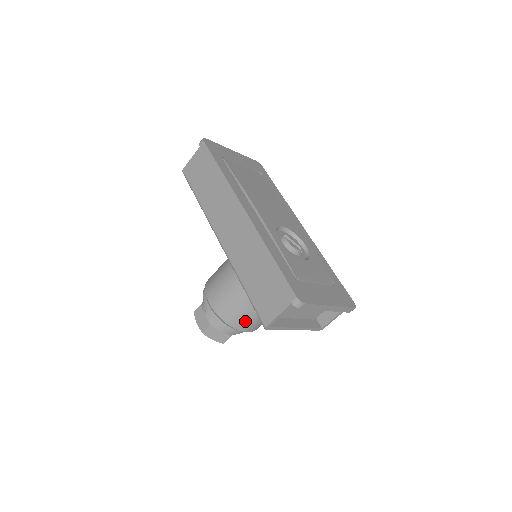
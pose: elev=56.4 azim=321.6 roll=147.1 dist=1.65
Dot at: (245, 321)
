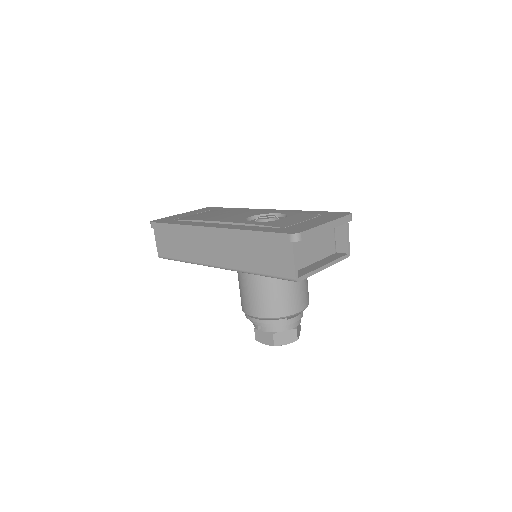
Dot at: (290, 302)
